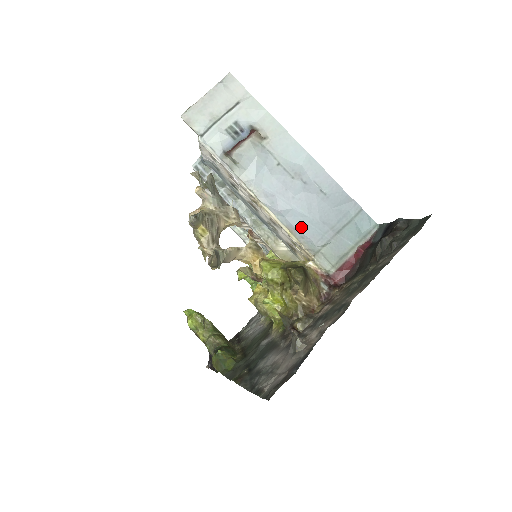
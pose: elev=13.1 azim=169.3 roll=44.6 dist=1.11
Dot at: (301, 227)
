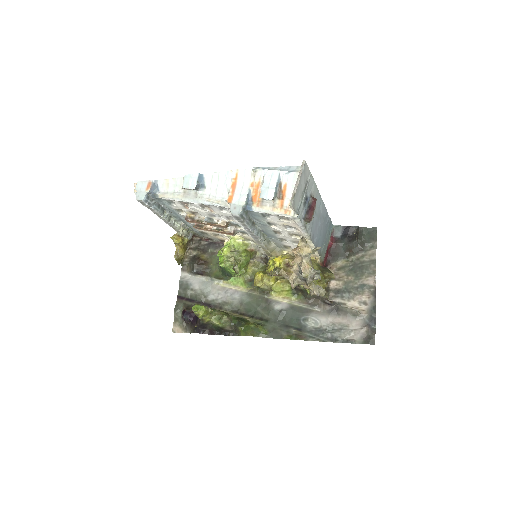
Dot at: (318, 244)
